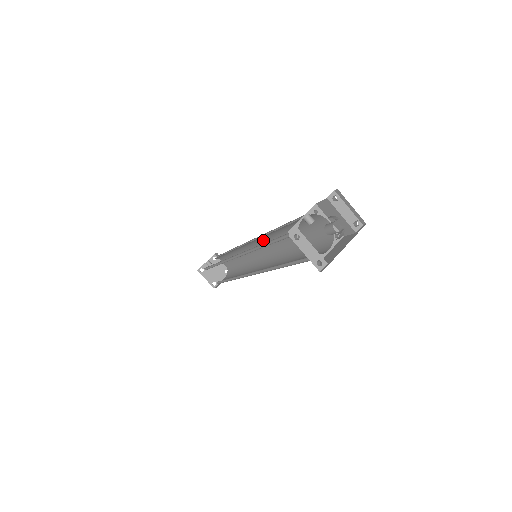
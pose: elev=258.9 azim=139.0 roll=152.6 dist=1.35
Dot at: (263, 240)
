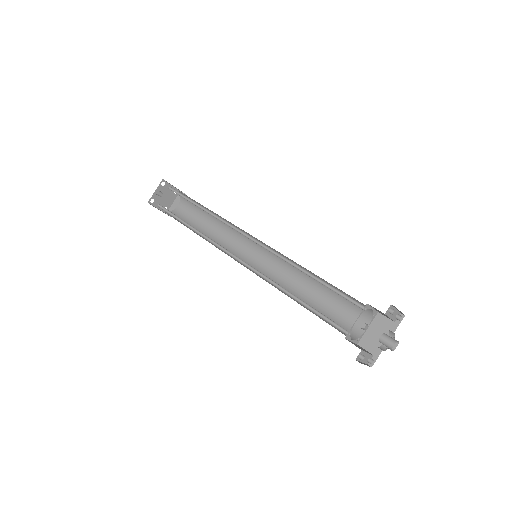
Dot at: (266, 246)
